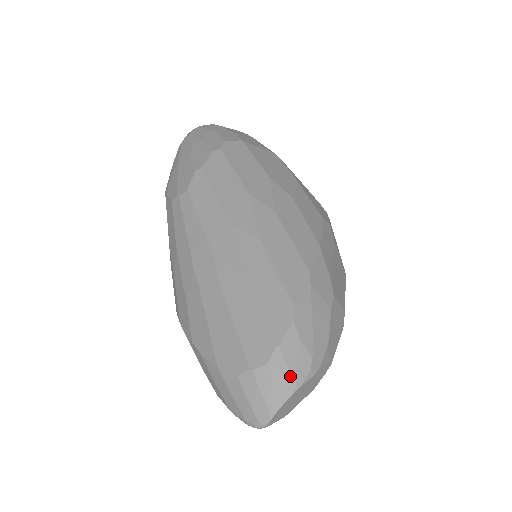
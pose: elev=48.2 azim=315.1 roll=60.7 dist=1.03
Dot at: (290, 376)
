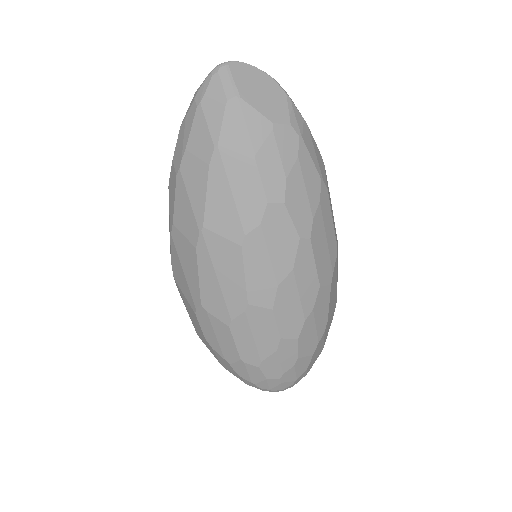
Dot at: occluded
